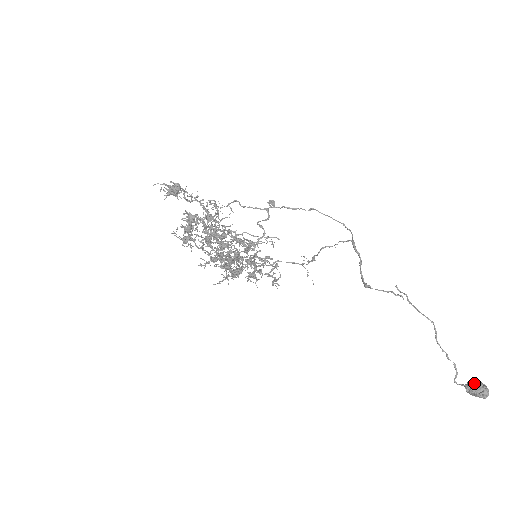
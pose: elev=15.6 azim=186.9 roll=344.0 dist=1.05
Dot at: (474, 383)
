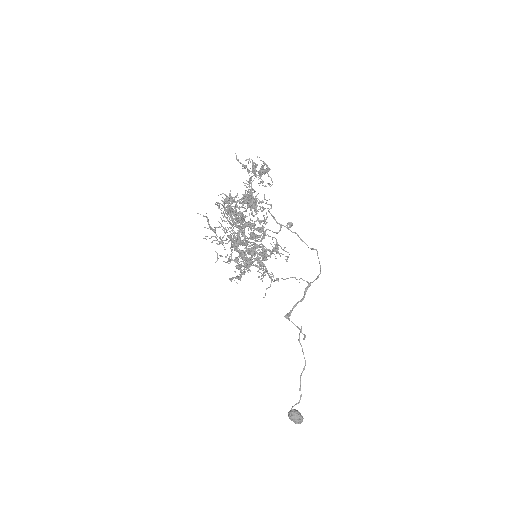
Dot at: (298, 412)
